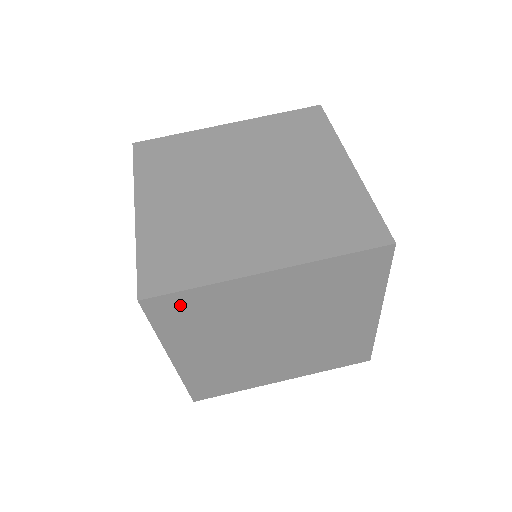
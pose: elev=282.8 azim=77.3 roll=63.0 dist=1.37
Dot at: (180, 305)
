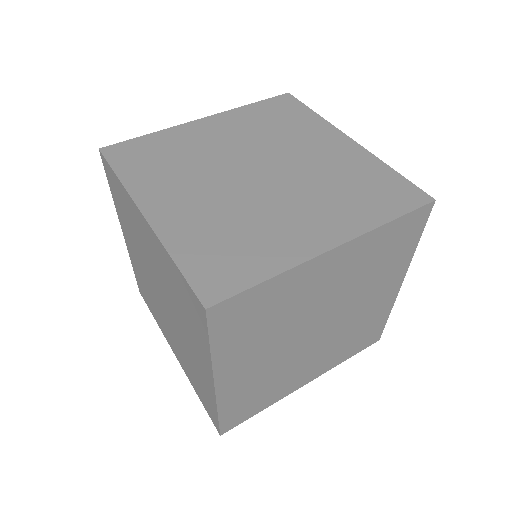
Dot at: (245, 307)
